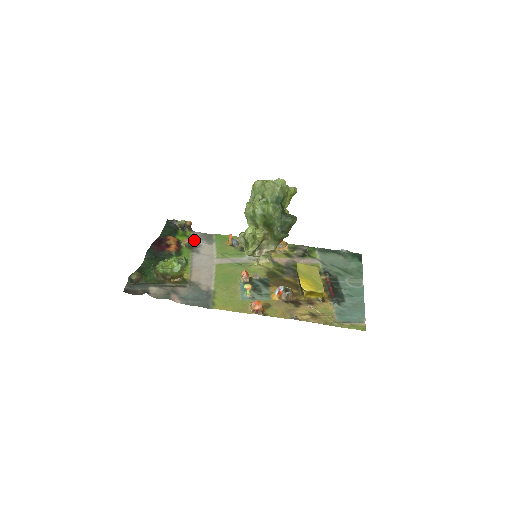
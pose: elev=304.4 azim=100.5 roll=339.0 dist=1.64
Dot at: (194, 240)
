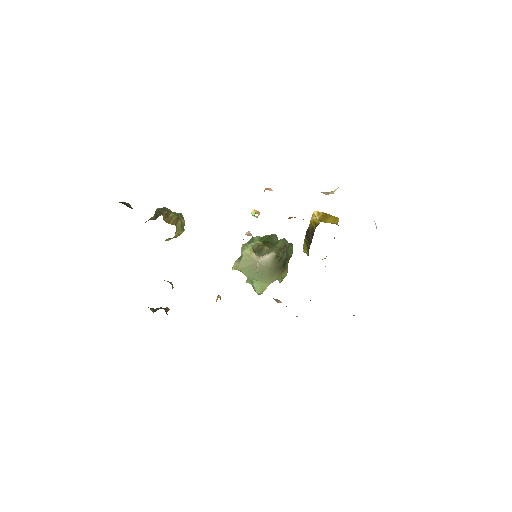
Dot at: occluded
